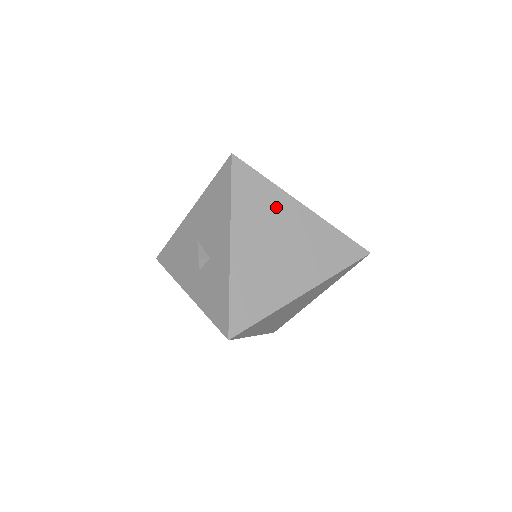
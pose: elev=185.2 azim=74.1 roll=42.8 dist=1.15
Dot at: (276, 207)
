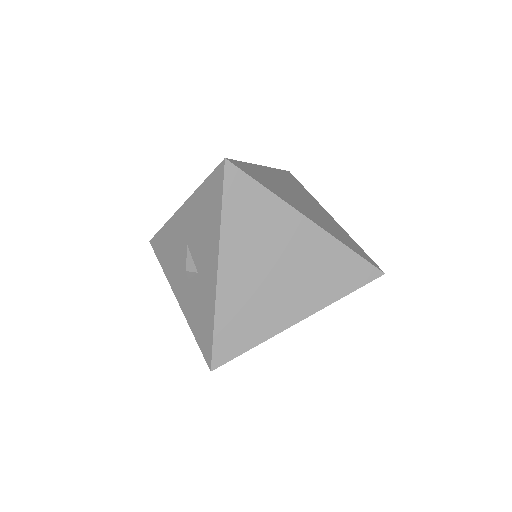
Dot at: (276, 223)
